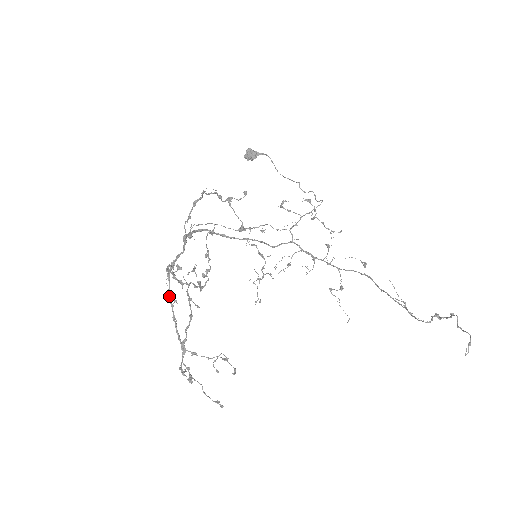
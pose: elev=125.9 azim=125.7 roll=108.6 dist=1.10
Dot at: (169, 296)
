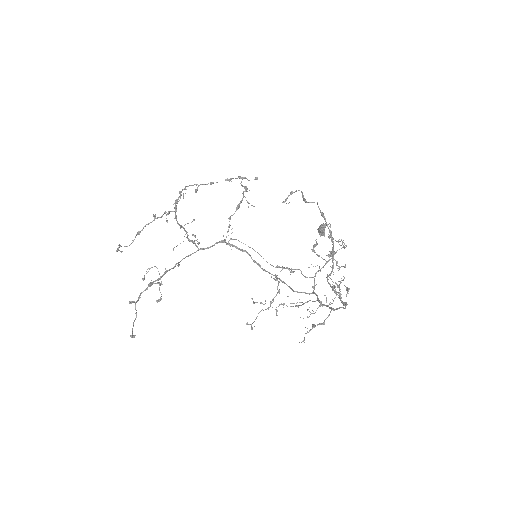
Dot at: (173, 249)
